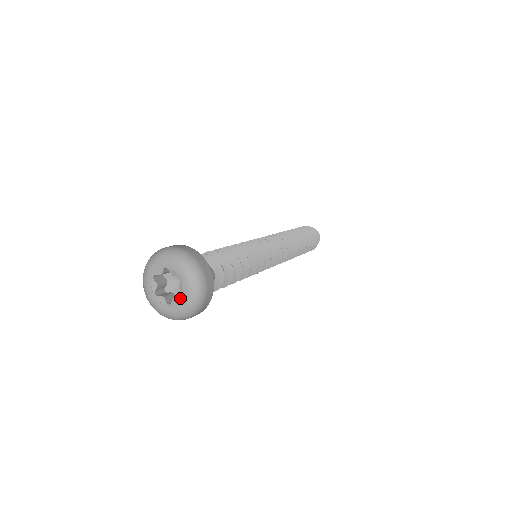
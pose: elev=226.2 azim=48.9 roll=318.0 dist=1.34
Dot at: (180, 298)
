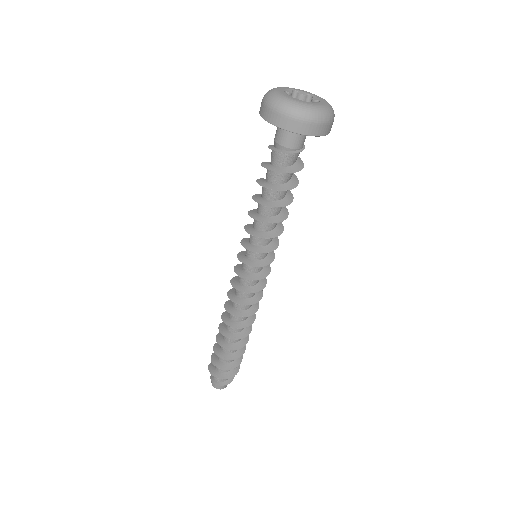
Dot at: (309, 102)
